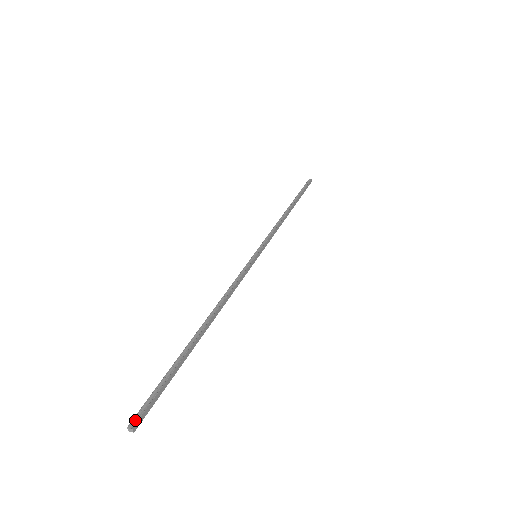
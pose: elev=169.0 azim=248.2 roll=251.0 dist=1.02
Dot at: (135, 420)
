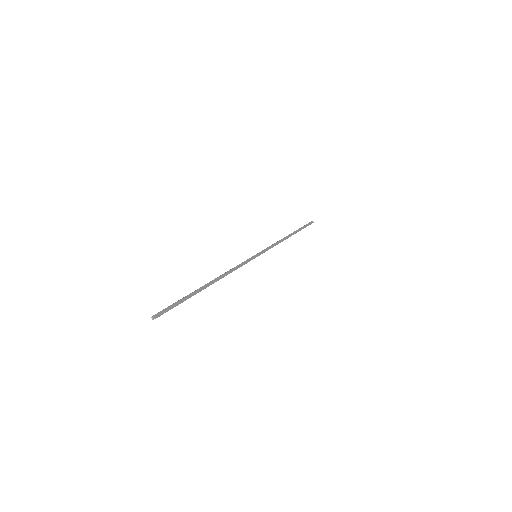
Dot at: (156, 314)
